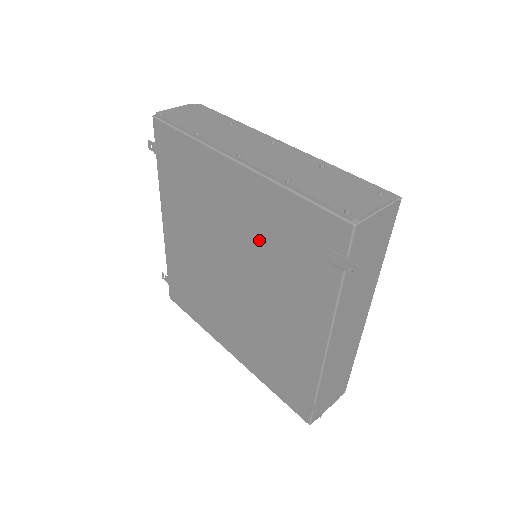
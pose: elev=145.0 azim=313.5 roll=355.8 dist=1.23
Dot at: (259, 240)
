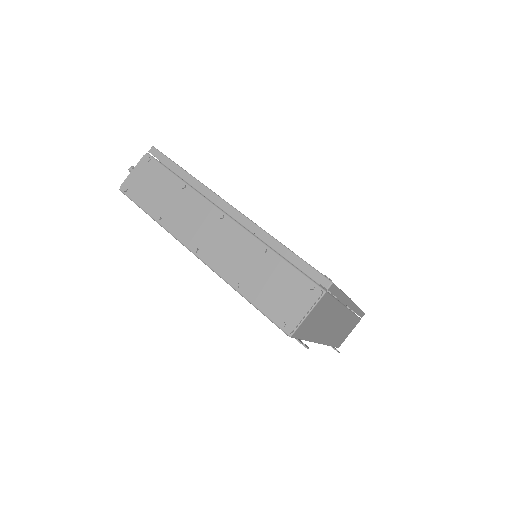
Dot at: occluded
